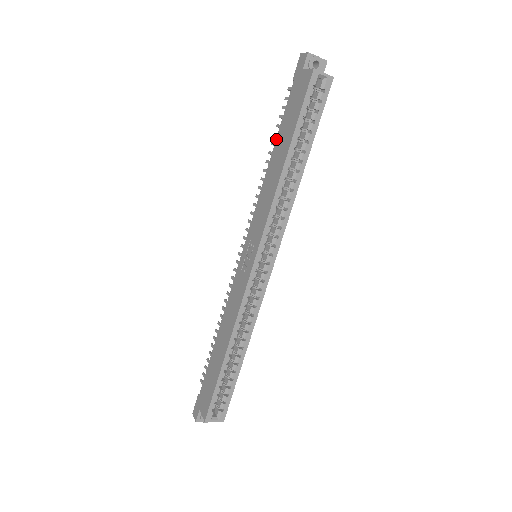
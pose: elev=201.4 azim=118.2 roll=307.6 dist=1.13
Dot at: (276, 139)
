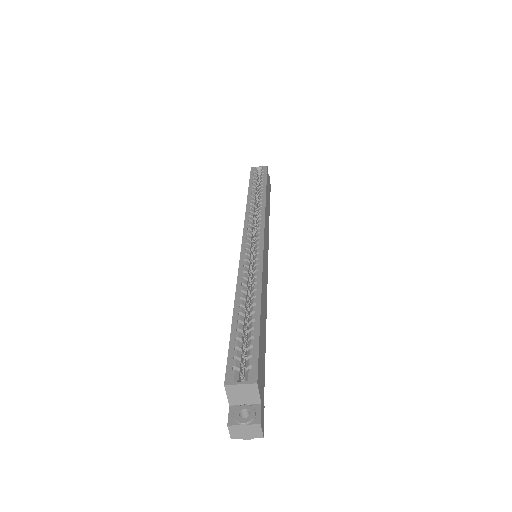
Dot at: occluded
